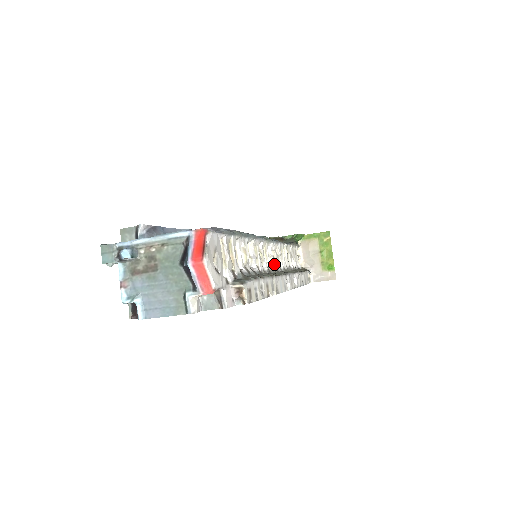
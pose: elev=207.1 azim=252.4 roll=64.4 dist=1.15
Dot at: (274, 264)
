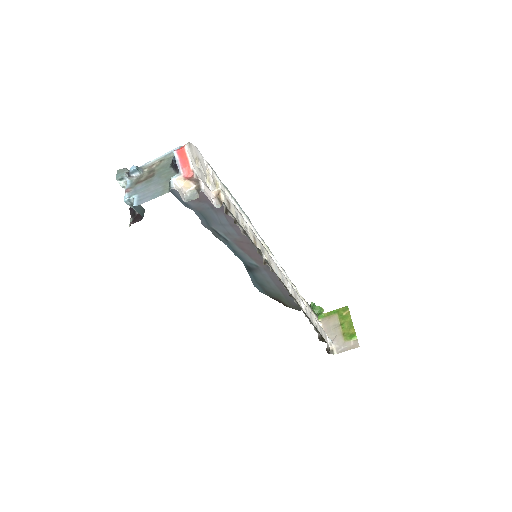
Dot at: occluded
